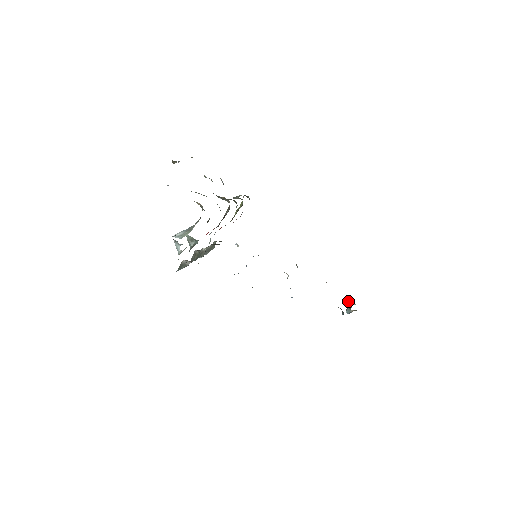
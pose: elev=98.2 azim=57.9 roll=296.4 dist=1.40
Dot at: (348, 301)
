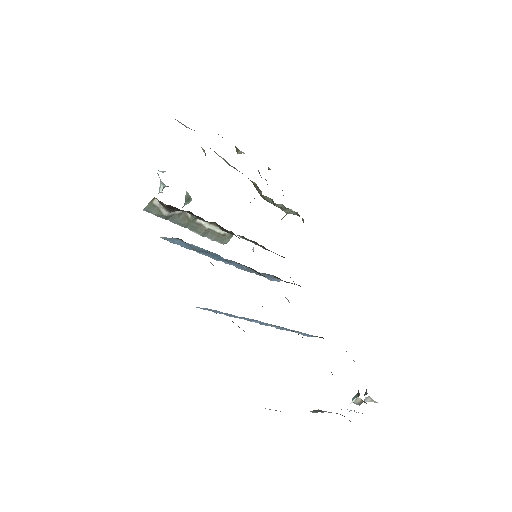
Dot at: occluded
